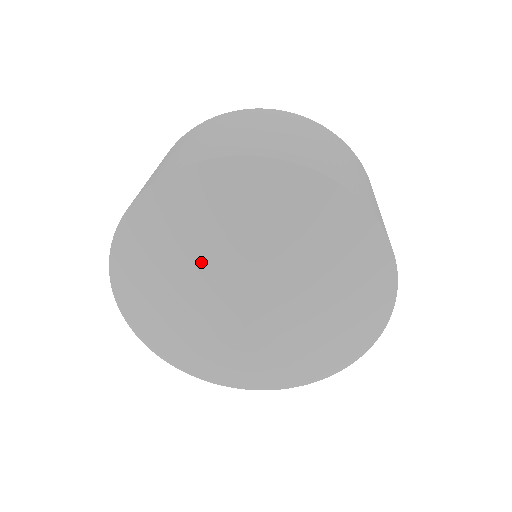
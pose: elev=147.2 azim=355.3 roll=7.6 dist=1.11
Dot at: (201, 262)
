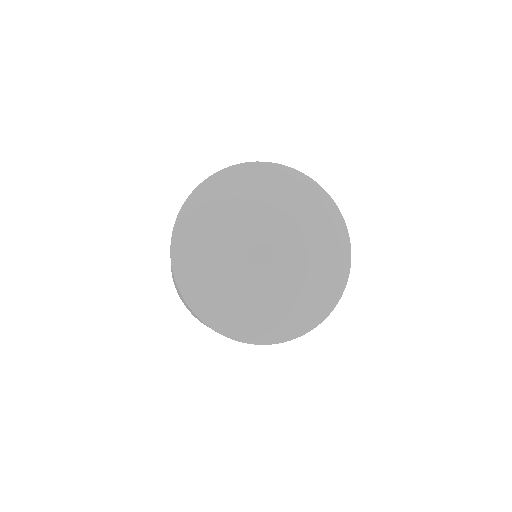
Dot at: (280, 207)
